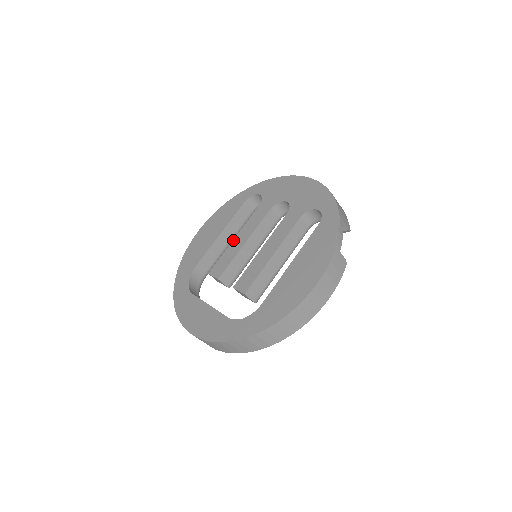
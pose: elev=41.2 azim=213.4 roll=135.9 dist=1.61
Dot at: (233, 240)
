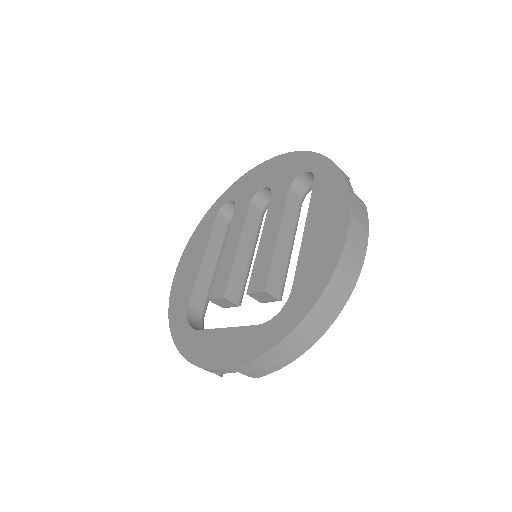
Dot at: (221, 254)
